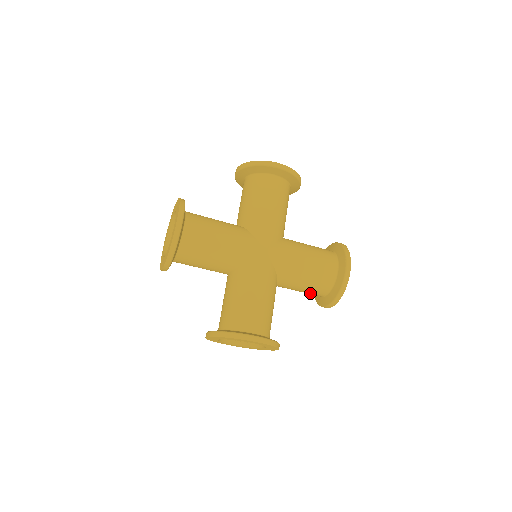
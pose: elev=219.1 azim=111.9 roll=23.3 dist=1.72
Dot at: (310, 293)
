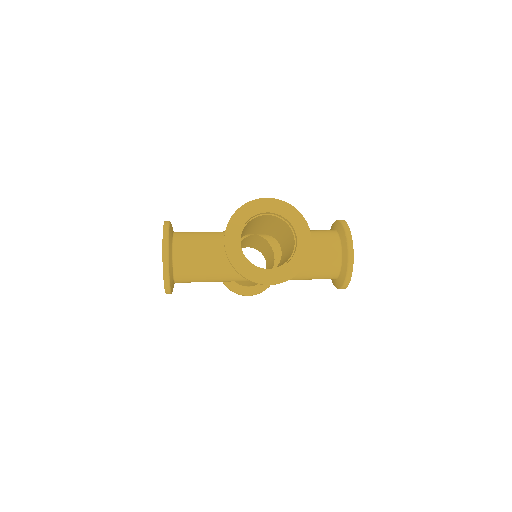
Dot at: occluded
